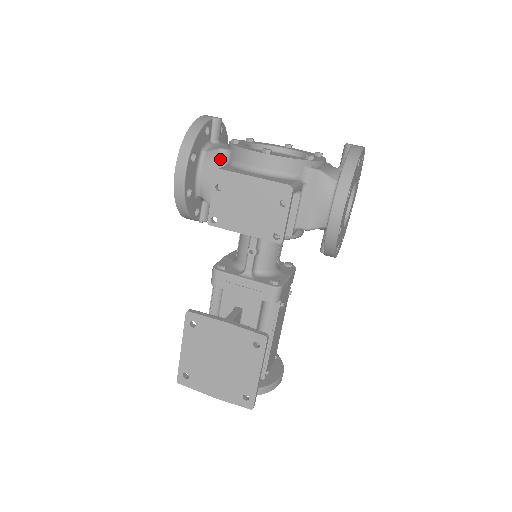
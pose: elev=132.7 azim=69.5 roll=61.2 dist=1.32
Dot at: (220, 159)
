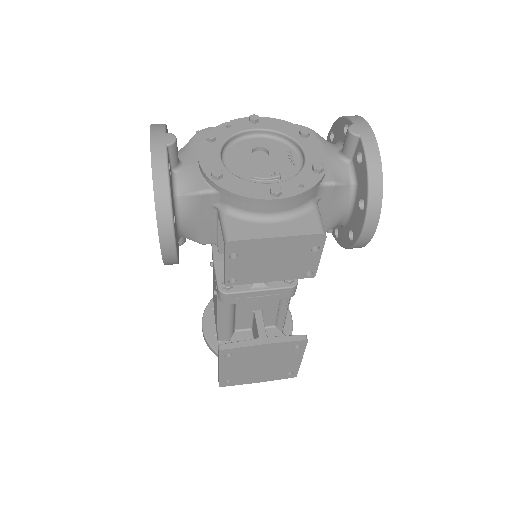
Dot at: (204, 202)
